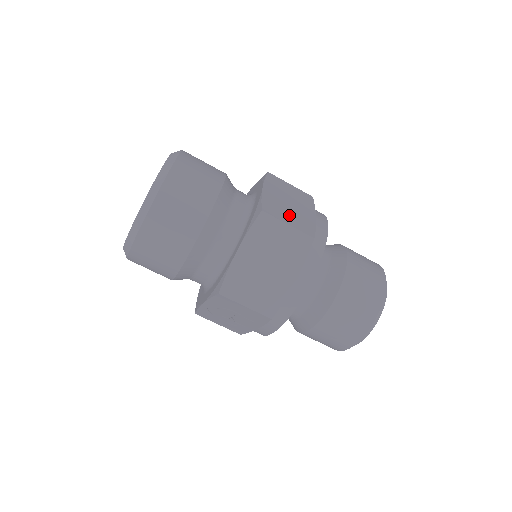
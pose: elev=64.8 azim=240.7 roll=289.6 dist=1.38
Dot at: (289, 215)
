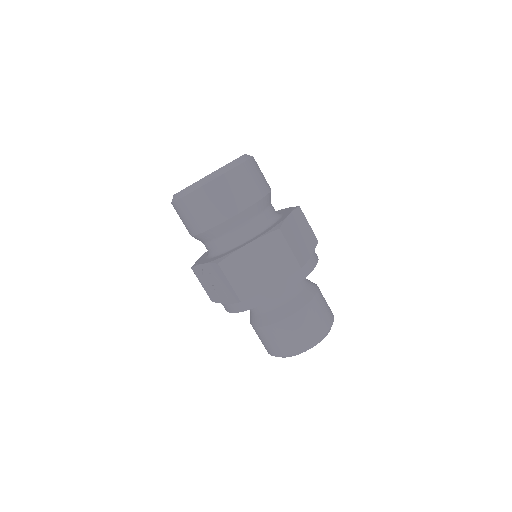
Dot at: (295, 243)
